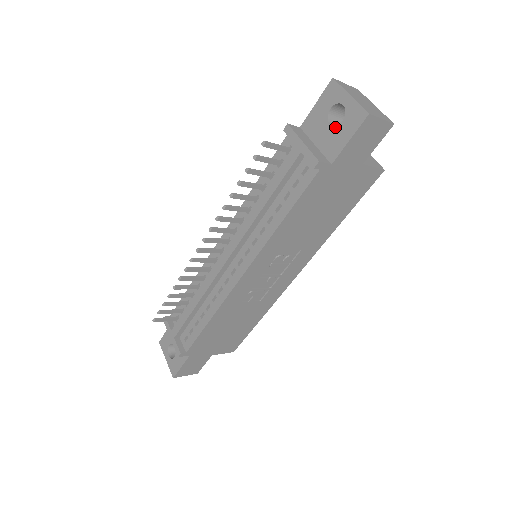
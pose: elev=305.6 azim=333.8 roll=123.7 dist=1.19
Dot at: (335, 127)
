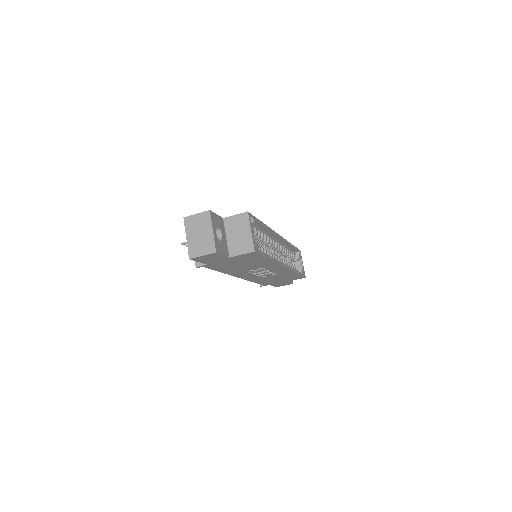
Dot at: occluded
